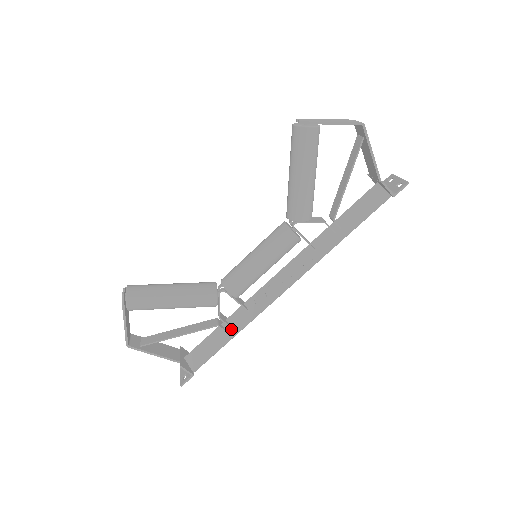
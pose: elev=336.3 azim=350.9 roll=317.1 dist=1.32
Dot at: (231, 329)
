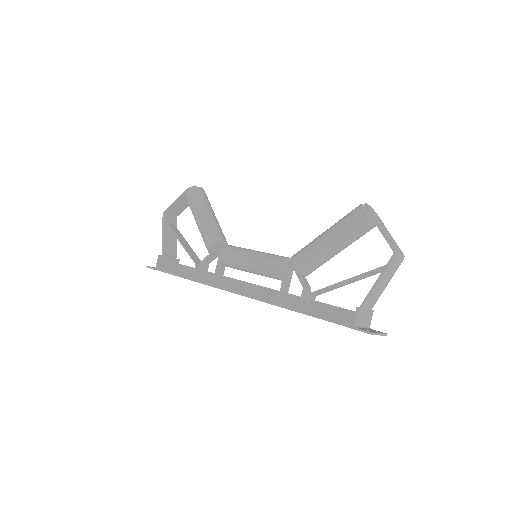
Dot at: (197, 276)
